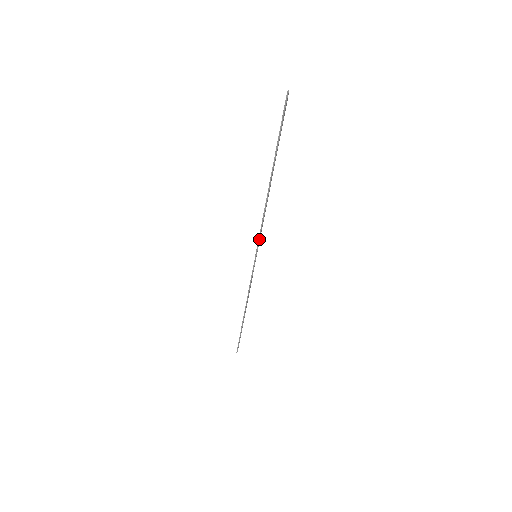
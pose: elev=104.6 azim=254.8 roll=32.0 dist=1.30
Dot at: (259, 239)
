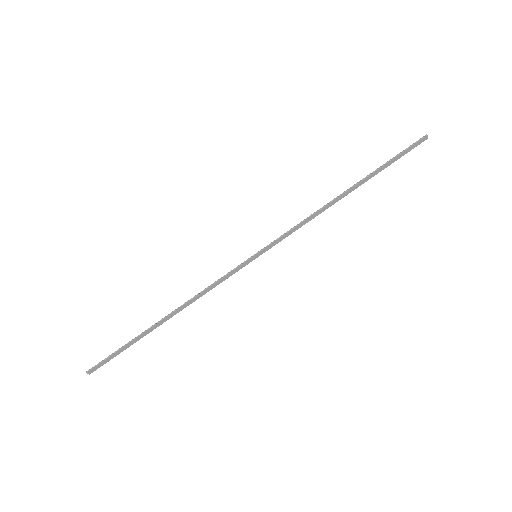
Dot at: (280, 237)
